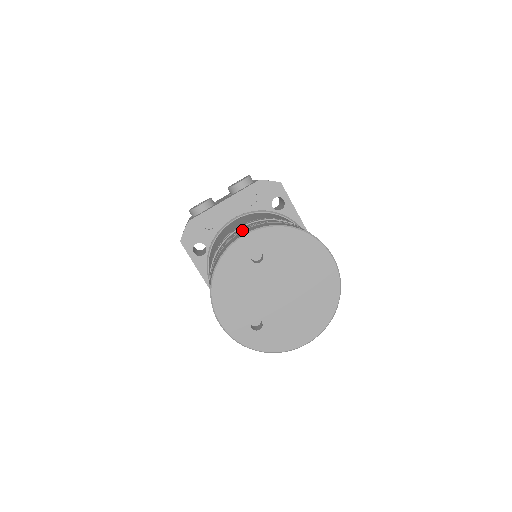
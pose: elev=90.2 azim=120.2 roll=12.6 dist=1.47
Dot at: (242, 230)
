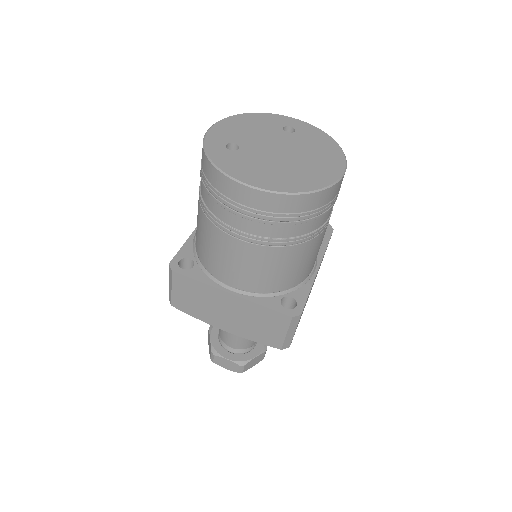
Dot at: occluded
